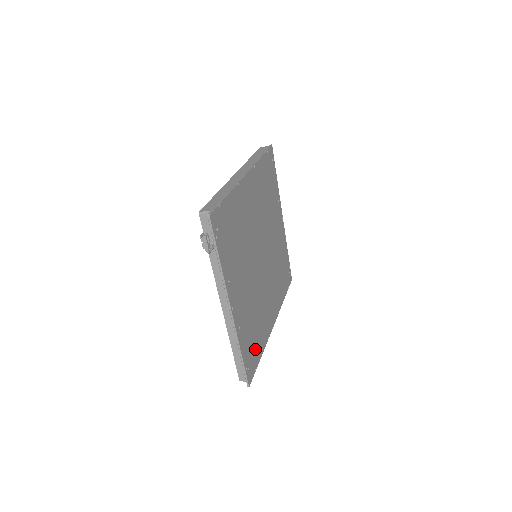
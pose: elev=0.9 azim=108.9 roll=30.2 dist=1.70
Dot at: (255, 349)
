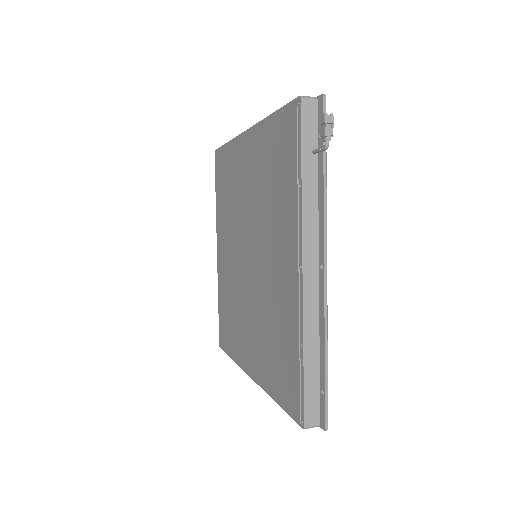
Dot at: occluded
